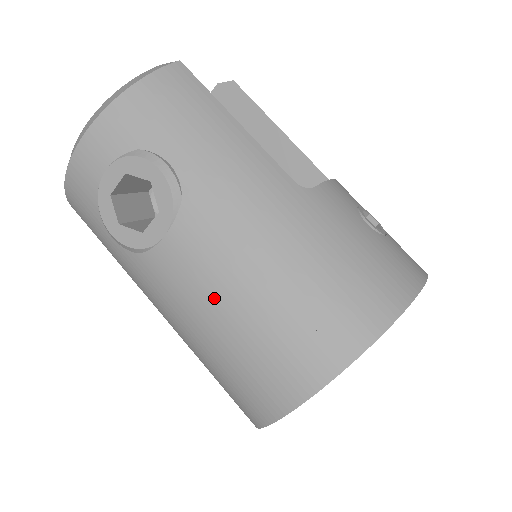
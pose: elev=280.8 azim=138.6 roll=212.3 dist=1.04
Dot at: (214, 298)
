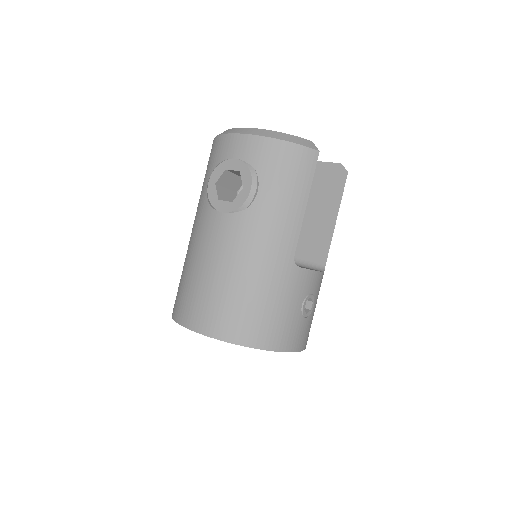
Dot at: (211, 257)
